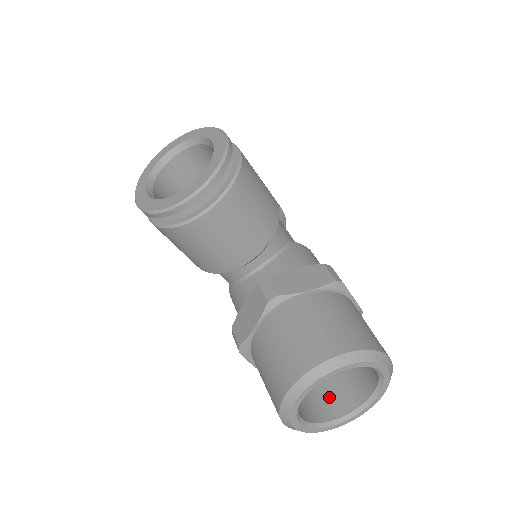
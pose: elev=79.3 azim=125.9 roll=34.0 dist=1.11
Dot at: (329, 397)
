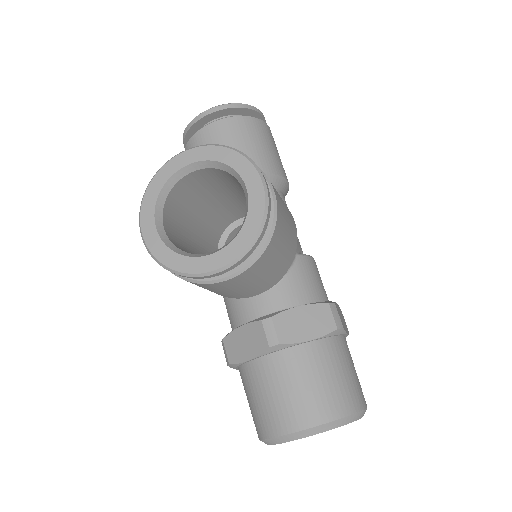
Dot at: occluded
